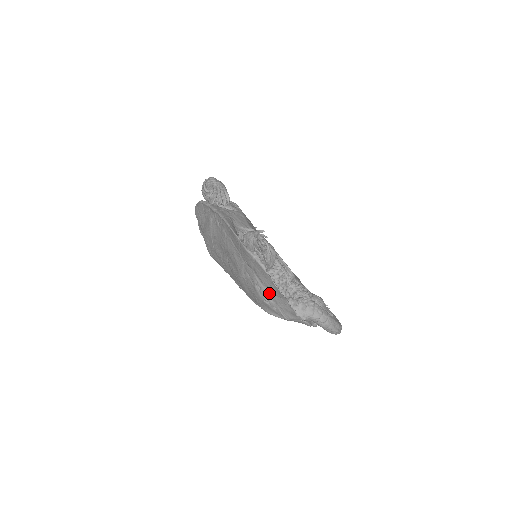
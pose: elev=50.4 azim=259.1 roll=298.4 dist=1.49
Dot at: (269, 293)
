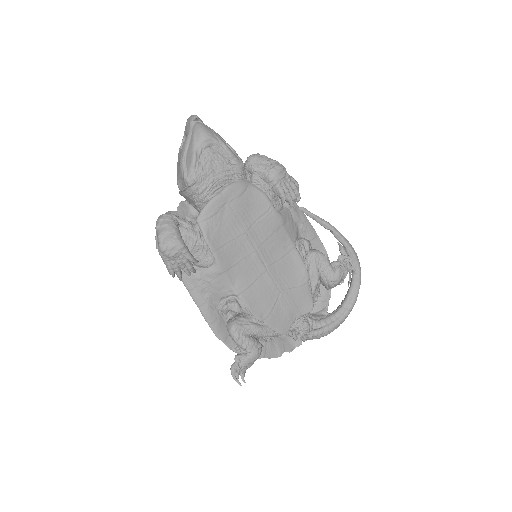
Dot at: occluded
